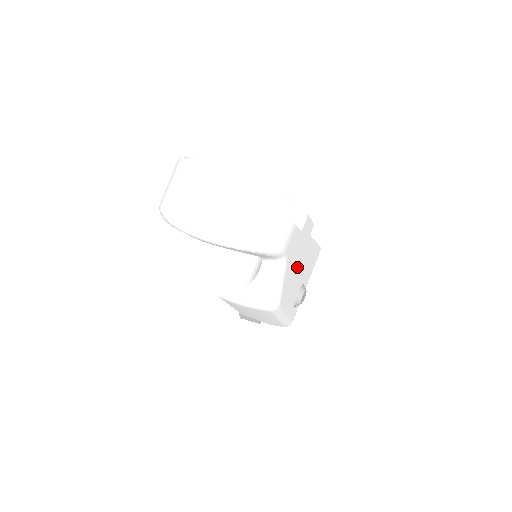
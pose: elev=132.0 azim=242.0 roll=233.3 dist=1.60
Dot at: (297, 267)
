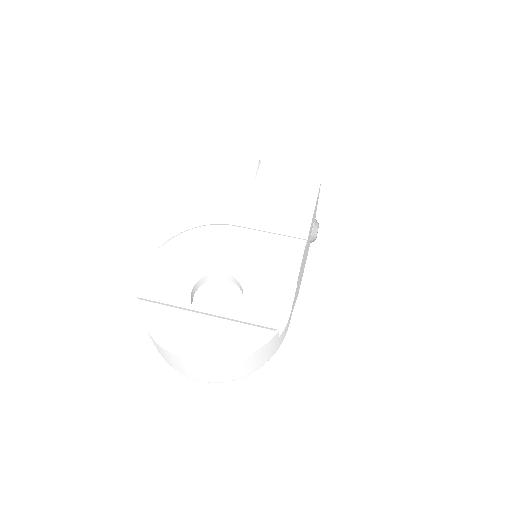
Dot at: occluded
